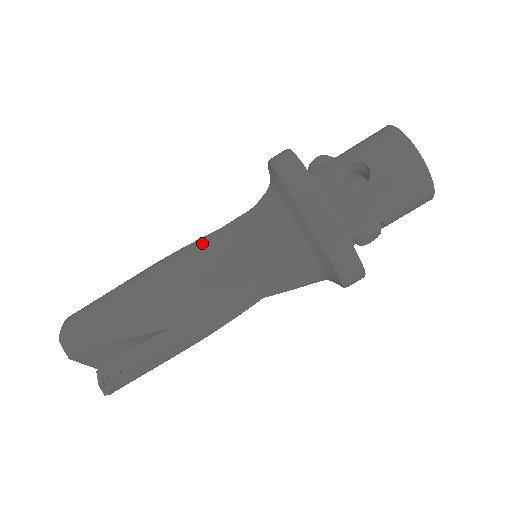
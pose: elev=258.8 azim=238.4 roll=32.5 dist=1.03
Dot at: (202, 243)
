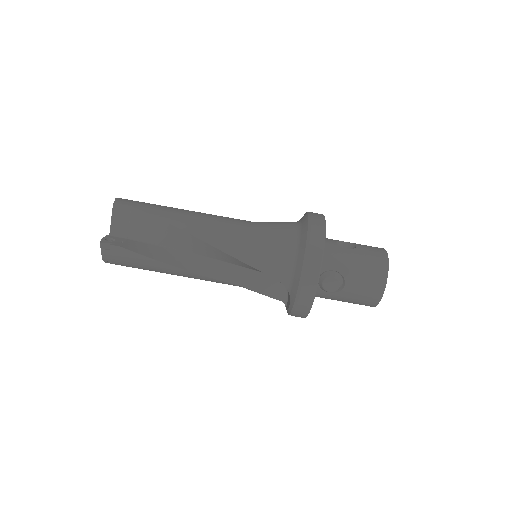
Dot at: occluded
